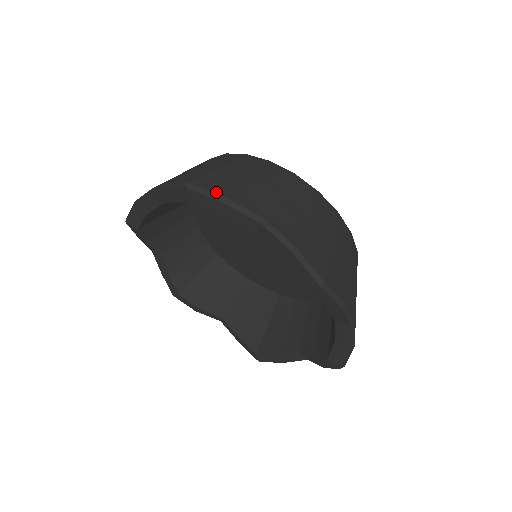
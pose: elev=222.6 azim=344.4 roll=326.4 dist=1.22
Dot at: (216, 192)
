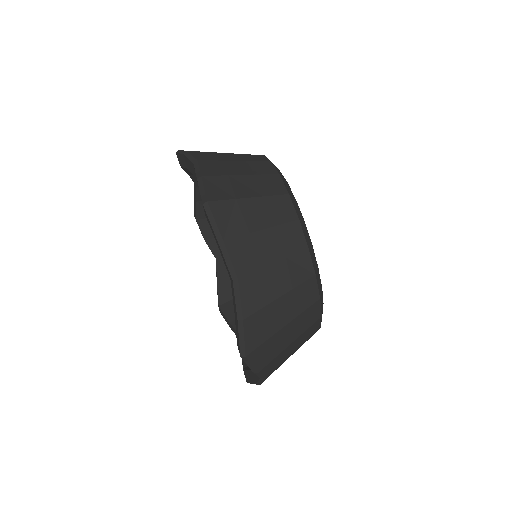
Dot at: (220, 229)
